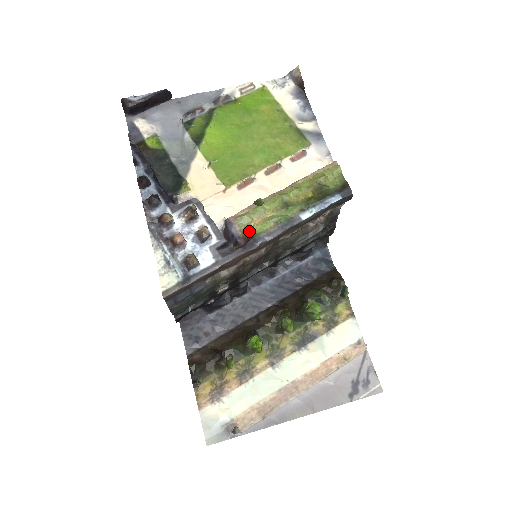
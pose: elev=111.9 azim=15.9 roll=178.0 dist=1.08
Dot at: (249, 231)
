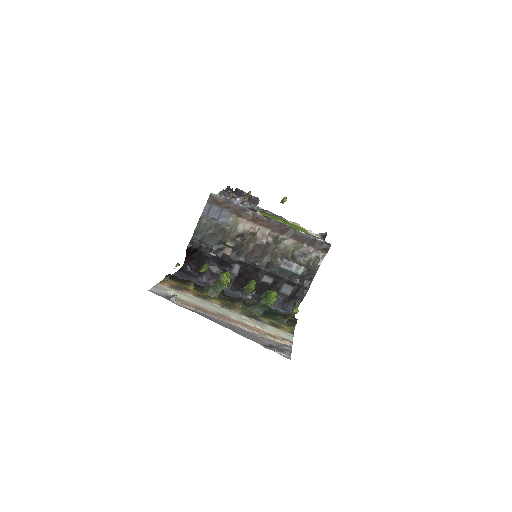
Dot at: occluded
